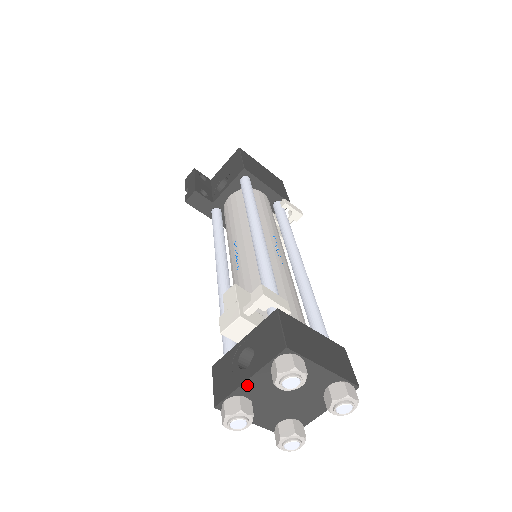
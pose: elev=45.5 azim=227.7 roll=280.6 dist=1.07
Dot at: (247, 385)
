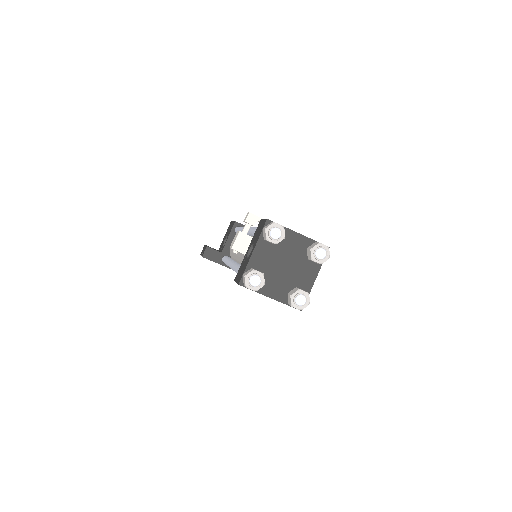
Dot at: (254, 258)
